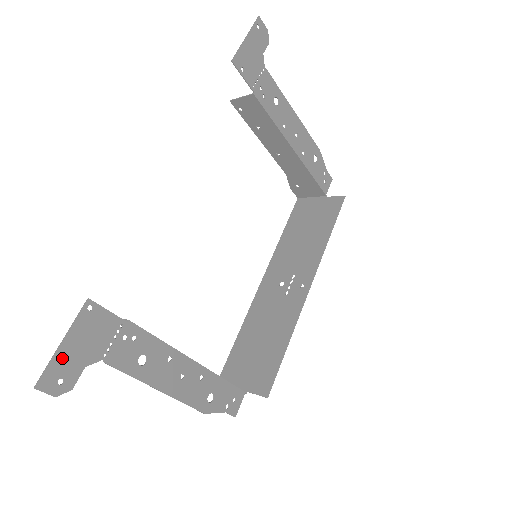
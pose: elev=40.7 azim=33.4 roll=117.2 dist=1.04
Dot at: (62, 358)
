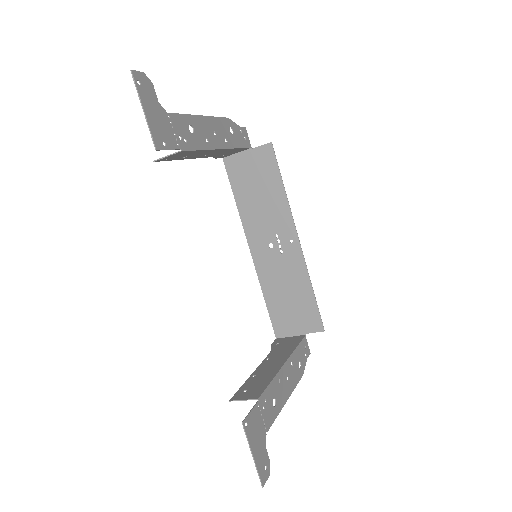
Dot at: (258, 460)
